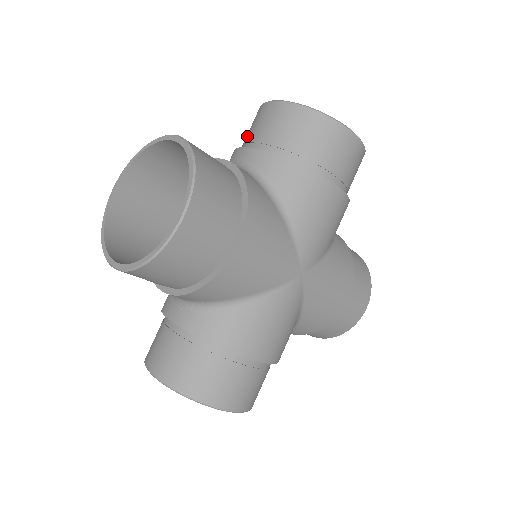
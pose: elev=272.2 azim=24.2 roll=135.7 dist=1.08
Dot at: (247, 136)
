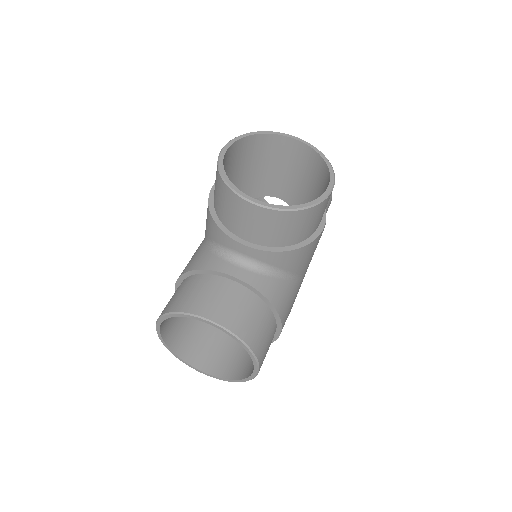
Dot at: occluded
